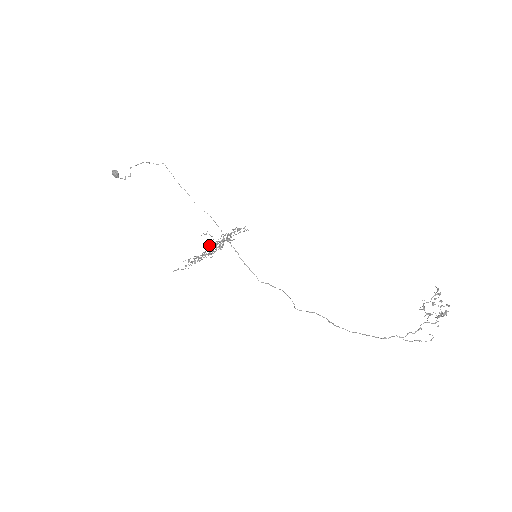
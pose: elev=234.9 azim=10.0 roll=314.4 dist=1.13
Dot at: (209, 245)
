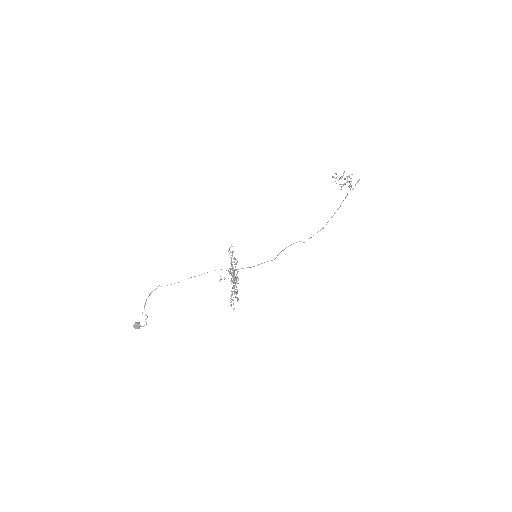
Dot at: occluded
